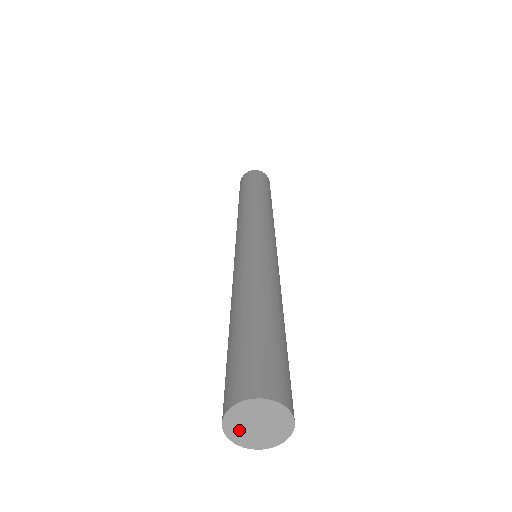
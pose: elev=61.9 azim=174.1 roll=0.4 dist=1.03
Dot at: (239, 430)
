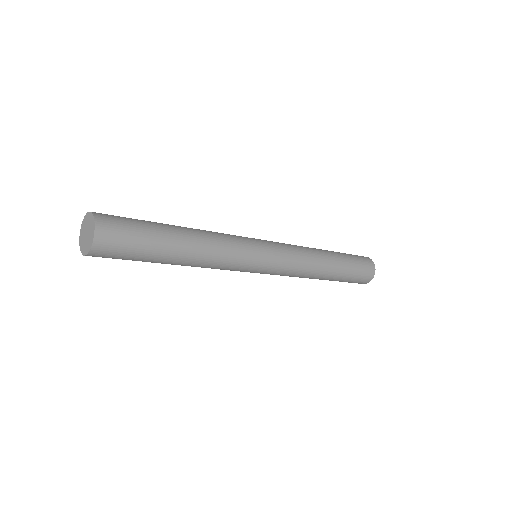
Dot at: (83, 234)
